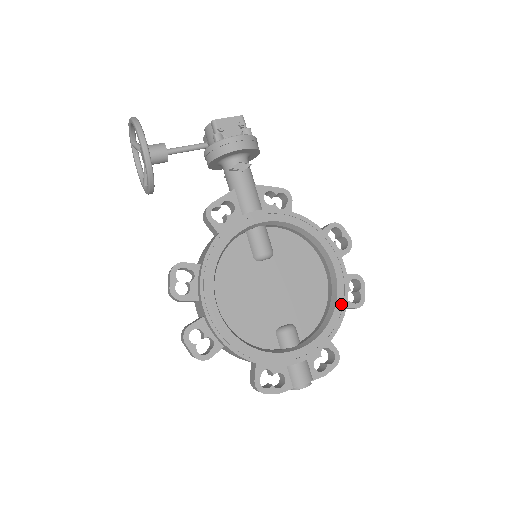
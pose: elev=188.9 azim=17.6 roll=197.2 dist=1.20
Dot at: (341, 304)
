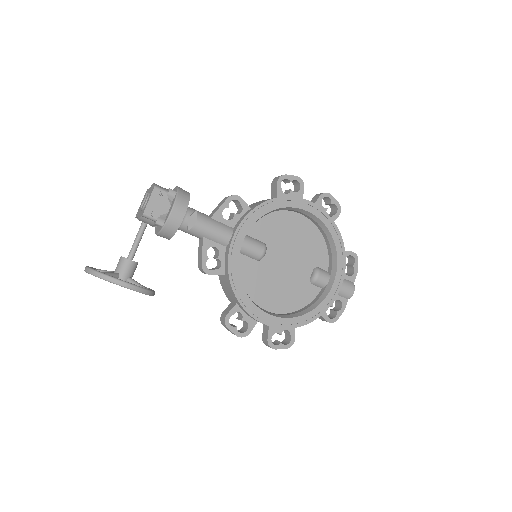
Dot at: (332, 228)
